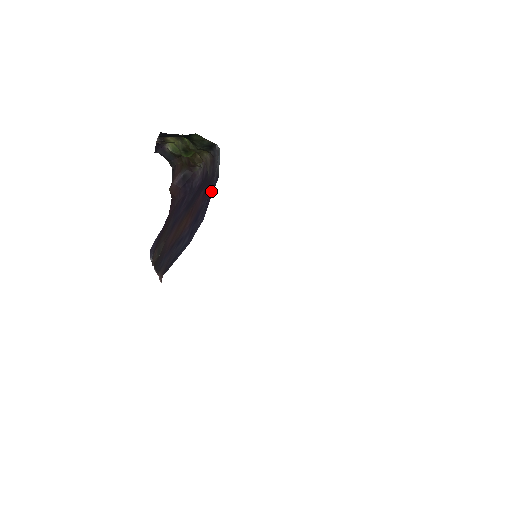
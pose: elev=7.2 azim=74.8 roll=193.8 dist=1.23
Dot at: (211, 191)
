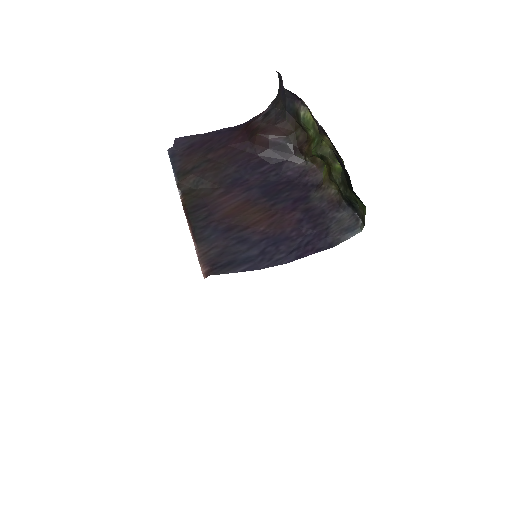
Dot at: (316, 246)
